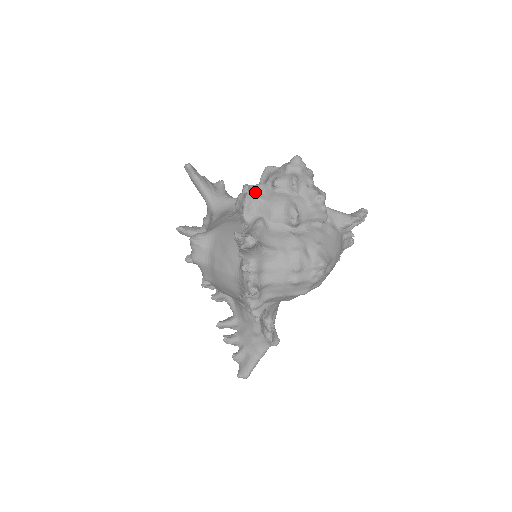
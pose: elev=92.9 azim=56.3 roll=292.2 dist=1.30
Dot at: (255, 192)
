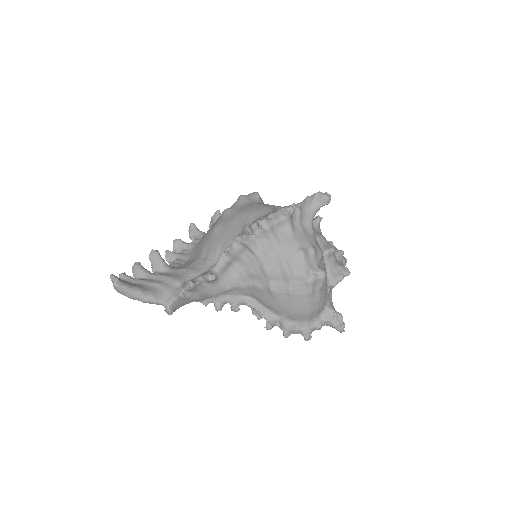
Dot at: (319, 227)
